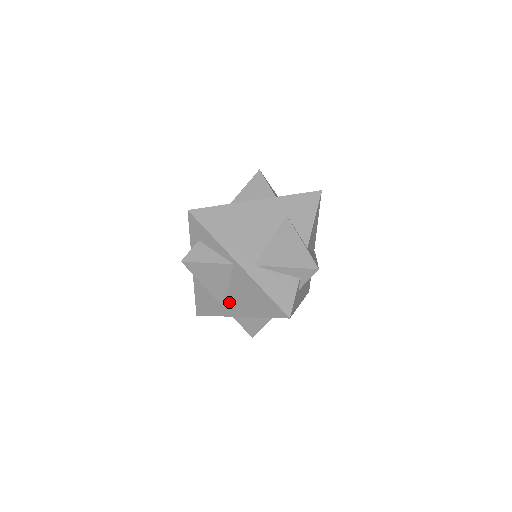
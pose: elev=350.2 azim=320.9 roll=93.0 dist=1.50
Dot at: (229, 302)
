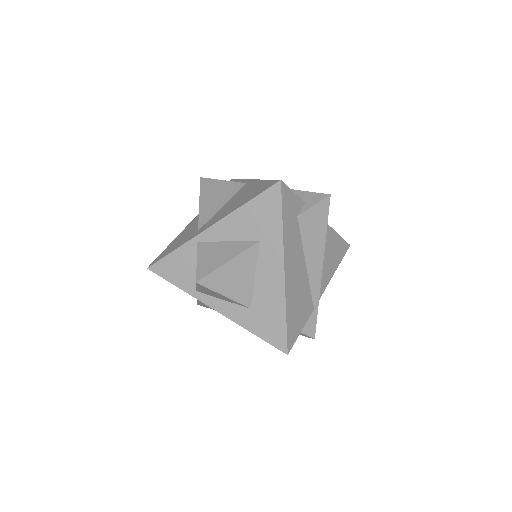
Dot at: (211, 220)
